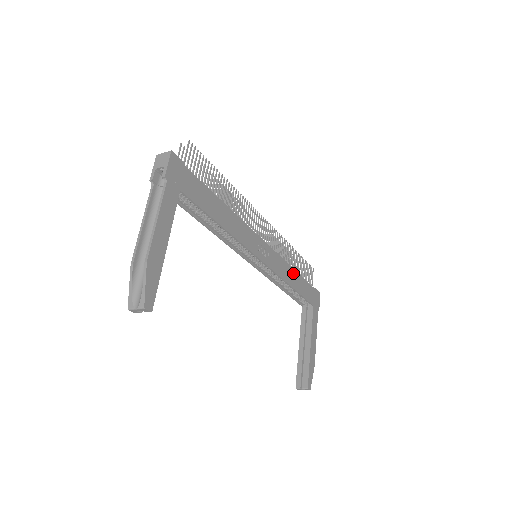
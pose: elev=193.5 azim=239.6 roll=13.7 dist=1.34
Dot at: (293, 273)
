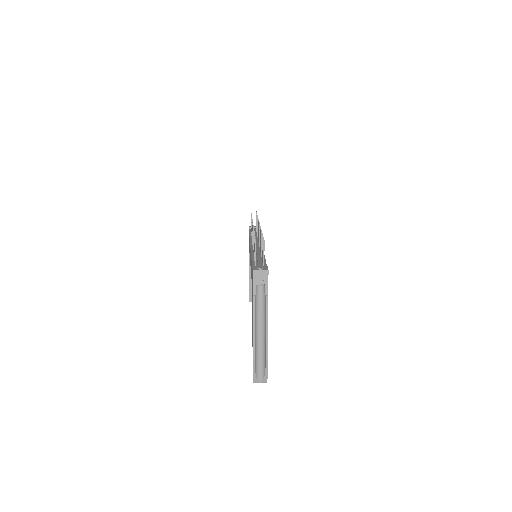
Dot at: occluded
